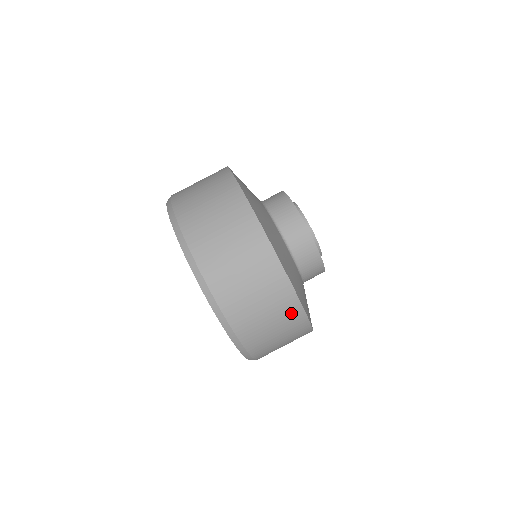
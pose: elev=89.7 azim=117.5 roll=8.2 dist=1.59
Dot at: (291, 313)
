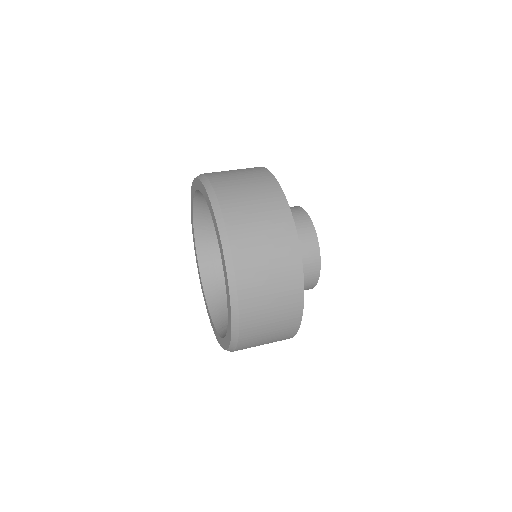
Dot at: (288, 252)
